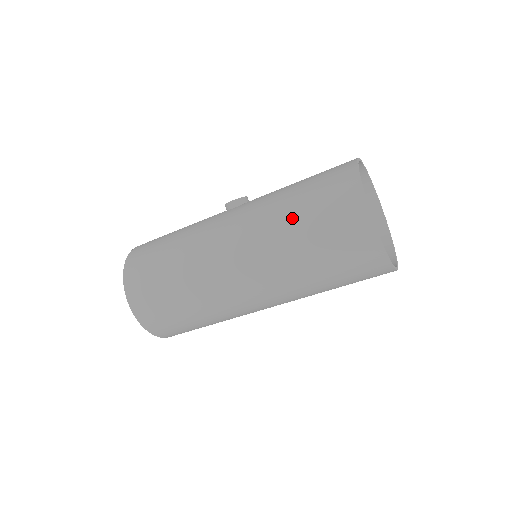
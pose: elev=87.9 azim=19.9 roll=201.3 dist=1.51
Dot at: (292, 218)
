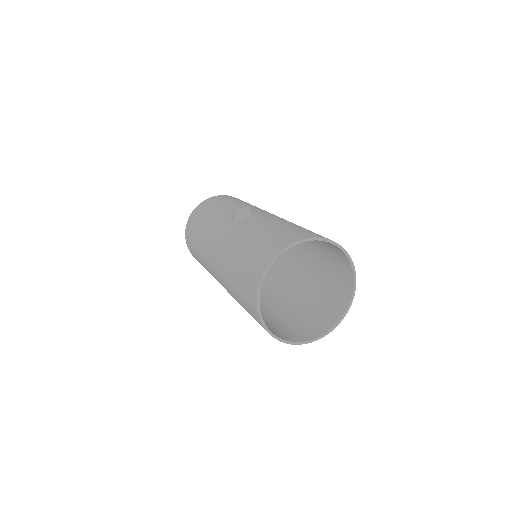
Dot at: (232, 273)
